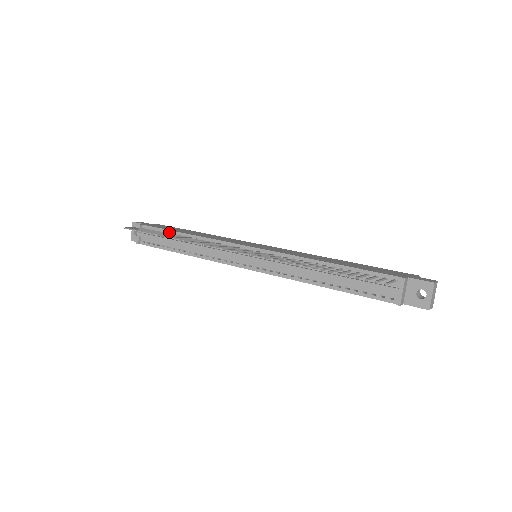
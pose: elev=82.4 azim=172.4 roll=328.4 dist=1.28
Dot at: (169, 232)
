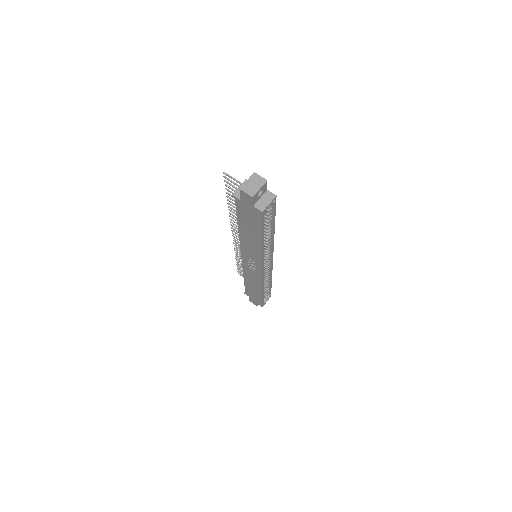
Dot at: occluded
